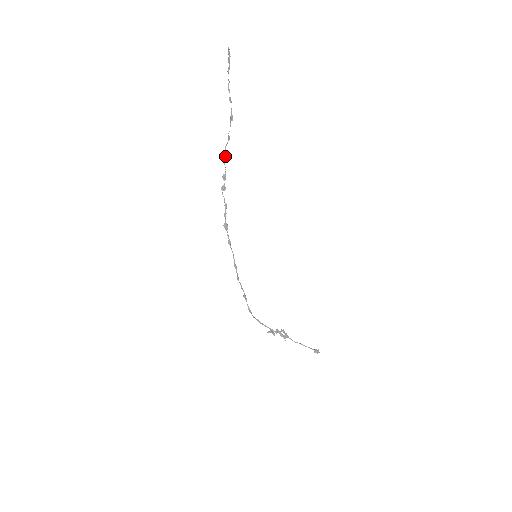
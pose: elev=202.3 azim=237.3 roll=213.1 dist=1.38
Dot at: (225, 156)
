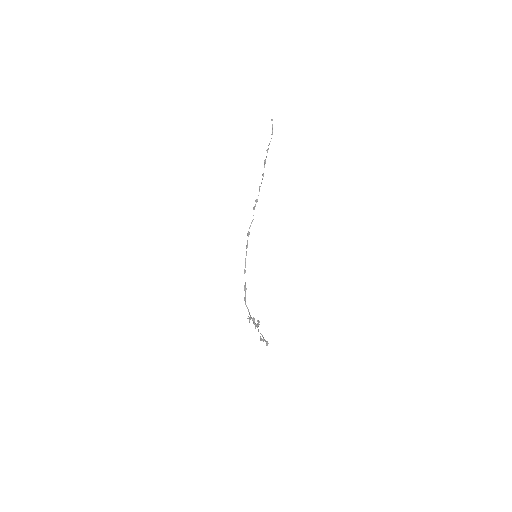
Dot at: occluded
